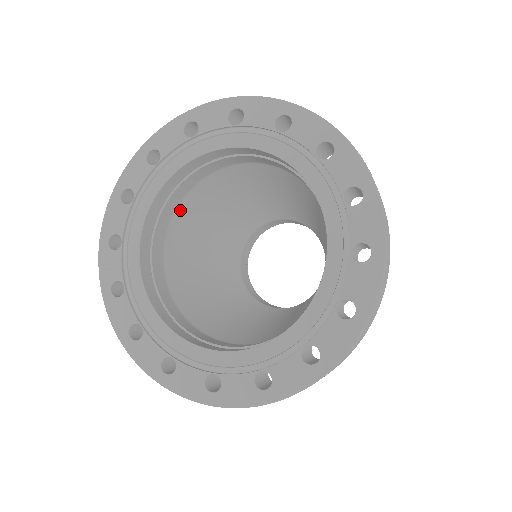
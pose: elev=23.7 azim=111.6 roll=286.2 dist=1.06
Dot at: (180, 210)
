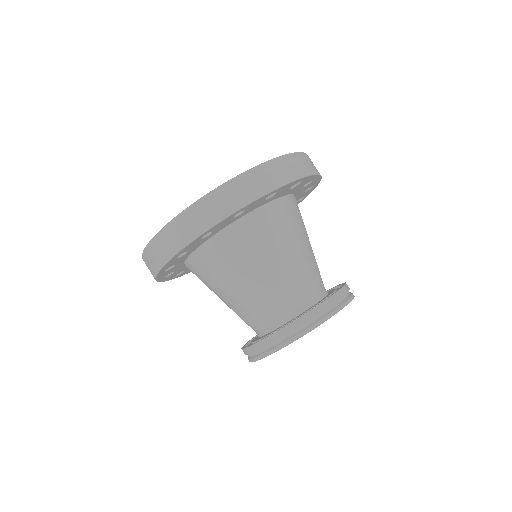
Dot at: occluded
